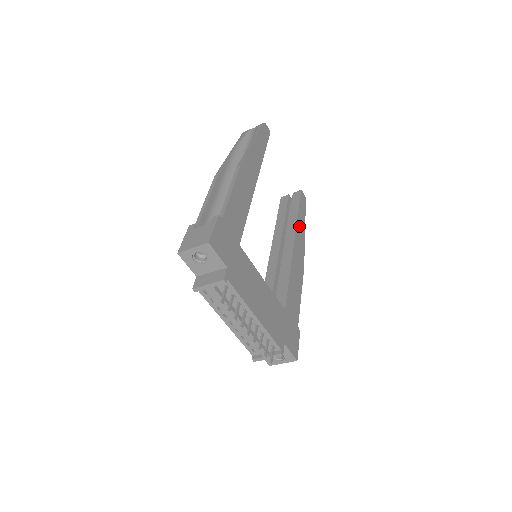
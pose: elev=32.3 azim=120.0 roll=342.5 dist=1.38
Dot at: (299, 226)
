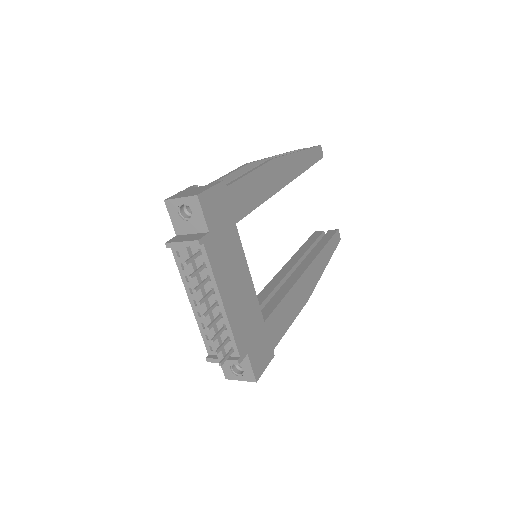
Dot at: (320, 258)
